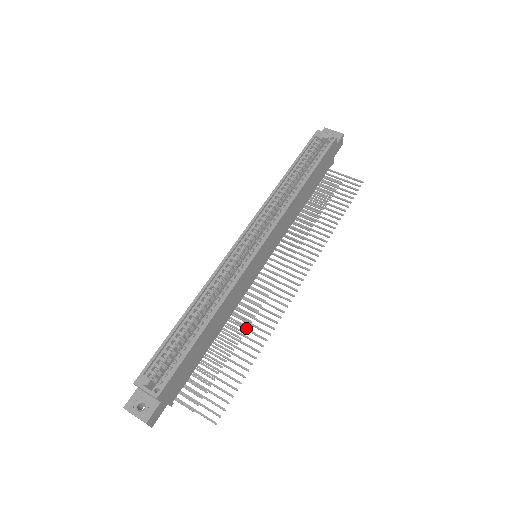
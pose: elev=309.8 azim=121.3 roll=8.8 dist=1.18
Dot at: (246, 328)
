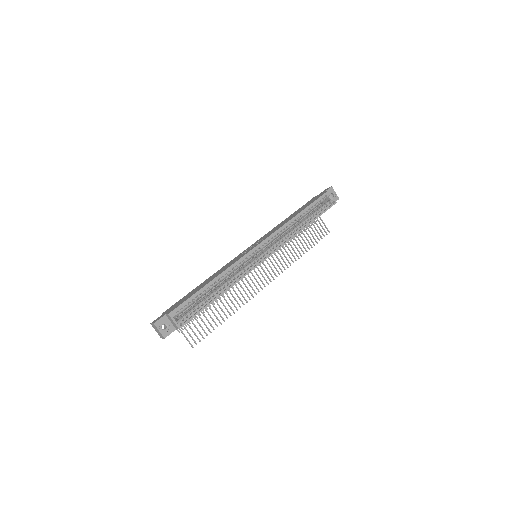
Dot at: (229, 297)
